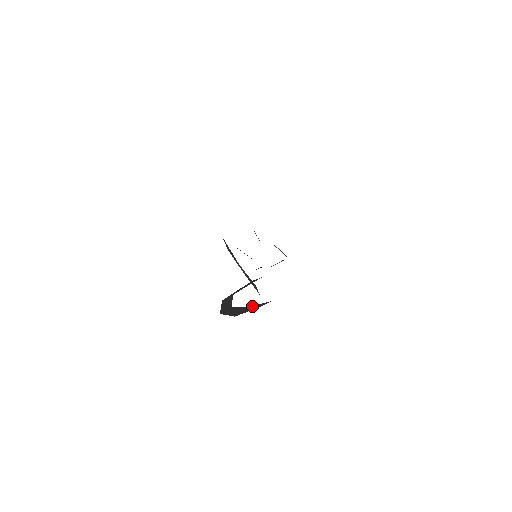
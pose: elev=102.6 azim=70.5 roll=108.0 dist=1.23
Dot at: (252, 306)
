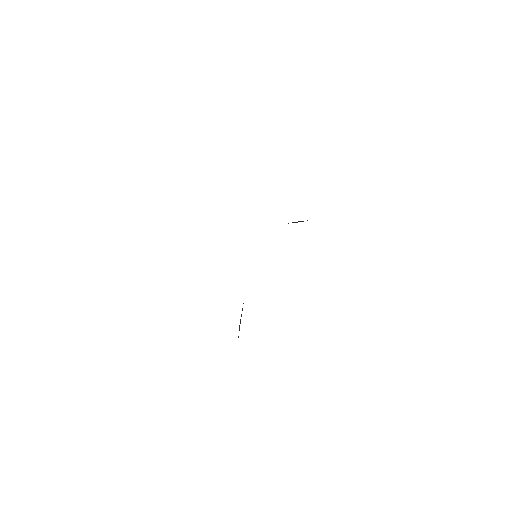
Dot at: (240, 320)
